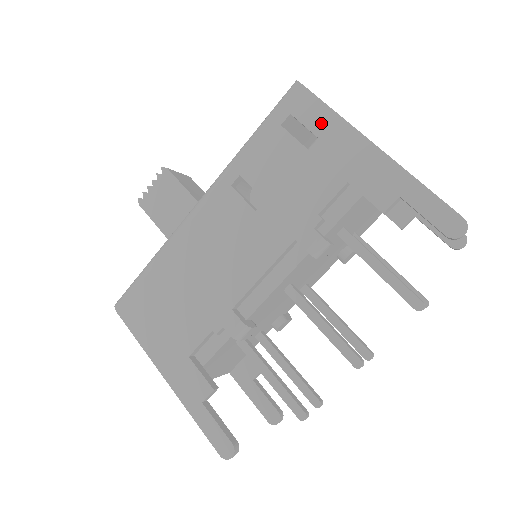
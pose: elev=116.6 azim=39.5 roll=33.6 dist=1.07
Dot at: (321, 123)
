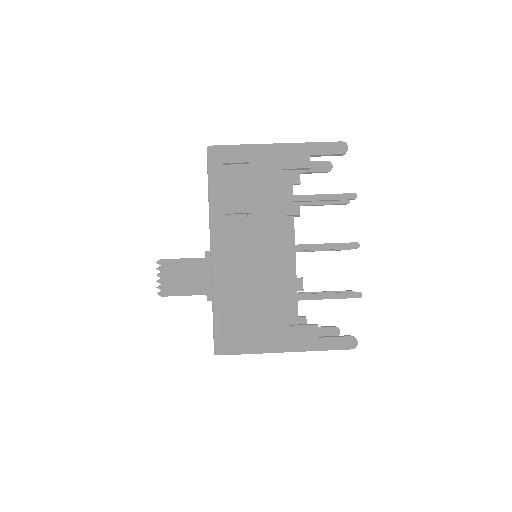
Dot at: (243, 155)
